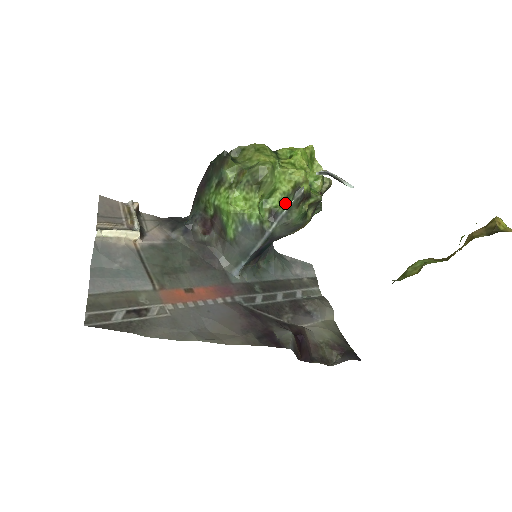
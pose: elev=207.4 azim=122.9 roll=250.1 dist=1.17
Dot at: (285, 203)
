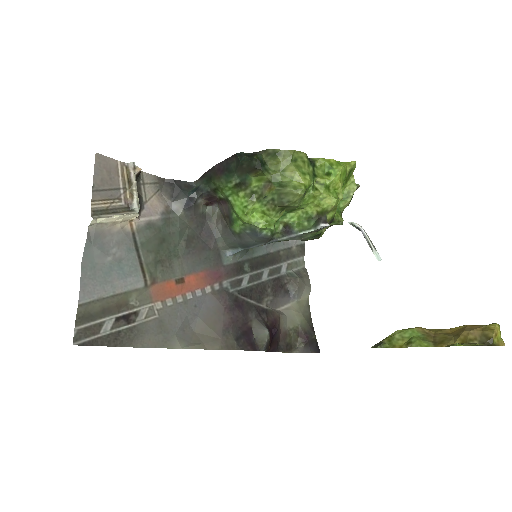
Dot at: (304, 224)
